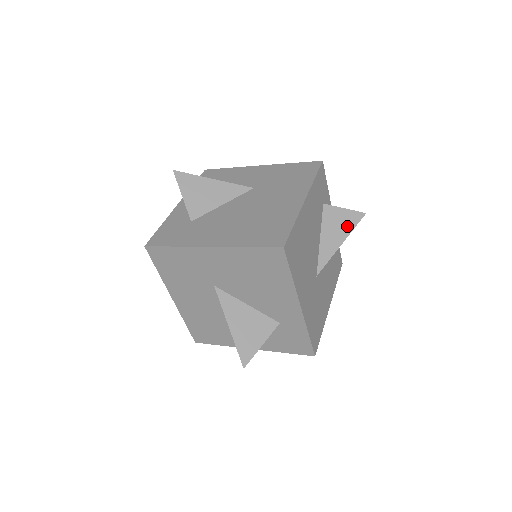
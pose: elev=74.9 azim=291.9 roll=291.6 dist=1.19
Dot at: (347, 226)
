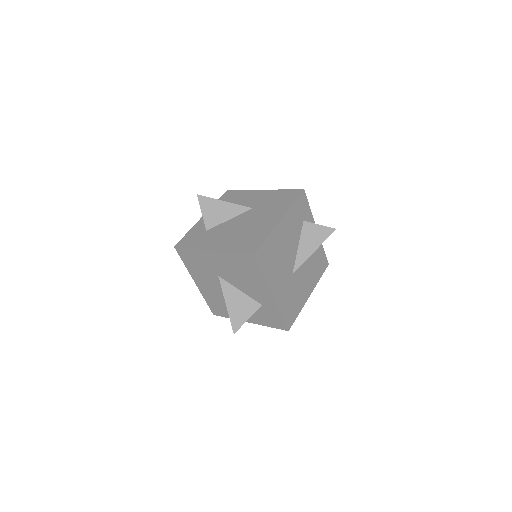
Dot at: (320, 238)
